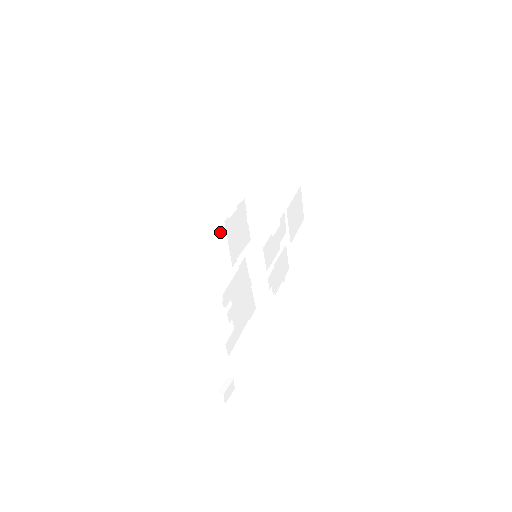
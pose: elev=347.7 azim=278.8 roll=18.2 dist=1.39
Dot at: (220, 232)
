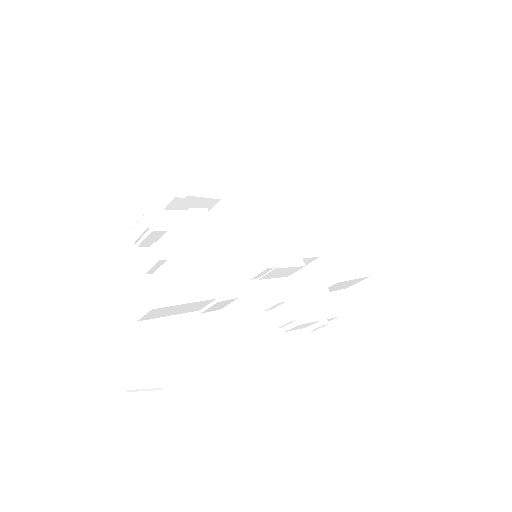
Dot at: (161, 159)
